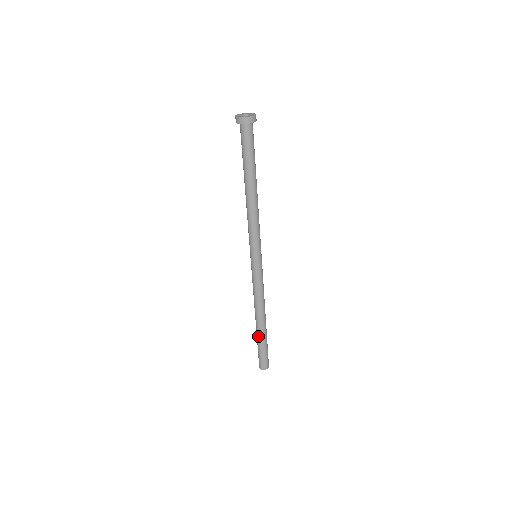
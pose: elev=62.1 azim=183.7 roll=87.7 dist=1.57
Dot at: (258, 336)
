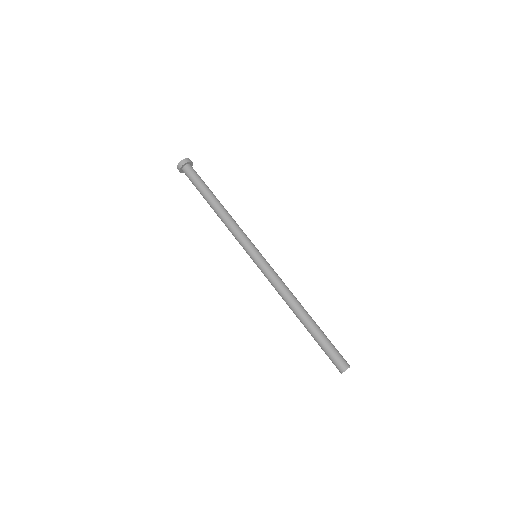
Dot at: occluded
